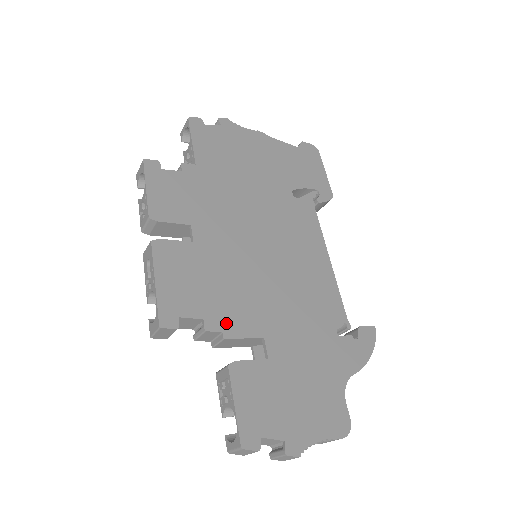
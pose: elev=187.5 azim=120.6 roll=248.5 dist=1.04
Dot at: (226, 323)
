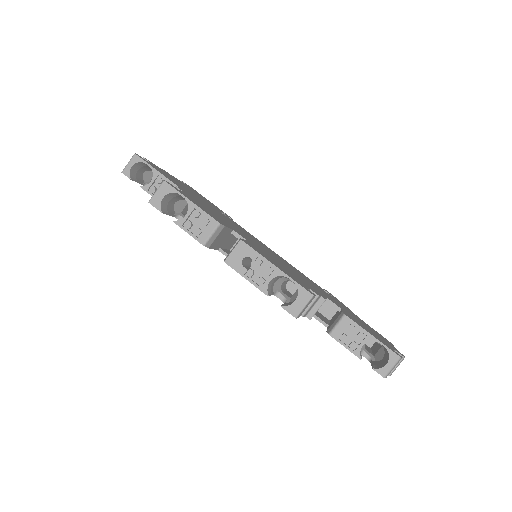
Dot at: occluded
